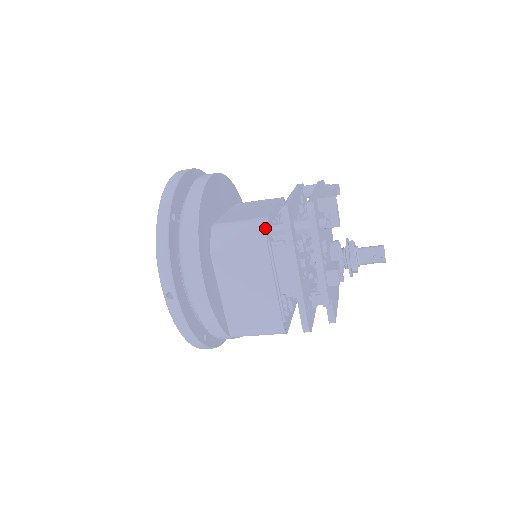
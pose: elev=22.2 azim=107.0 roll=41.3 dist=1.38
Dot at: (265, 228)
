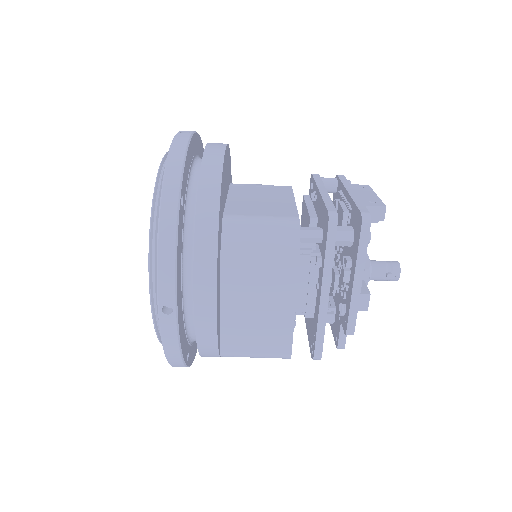
Dot at: (297, 233)
